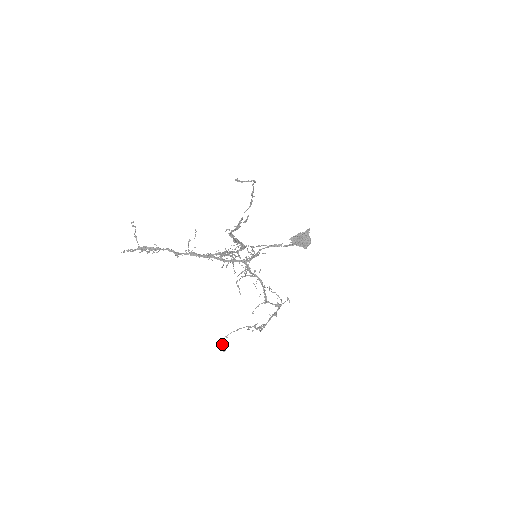
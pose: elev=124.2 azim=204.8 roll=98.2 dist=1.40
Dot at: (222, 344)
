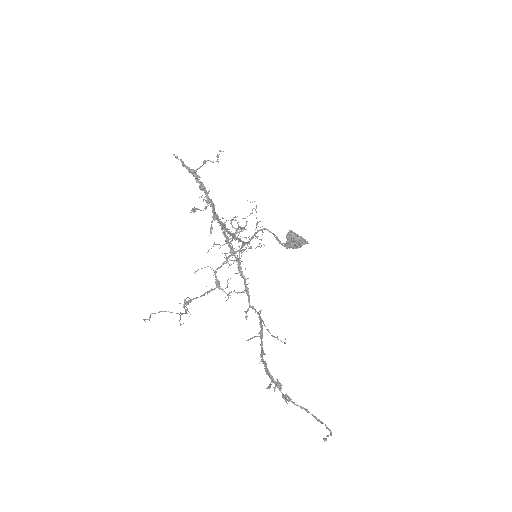
Dot at: (150, 317)
